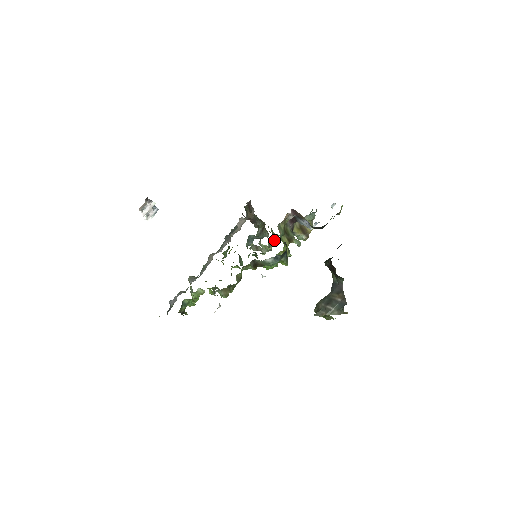
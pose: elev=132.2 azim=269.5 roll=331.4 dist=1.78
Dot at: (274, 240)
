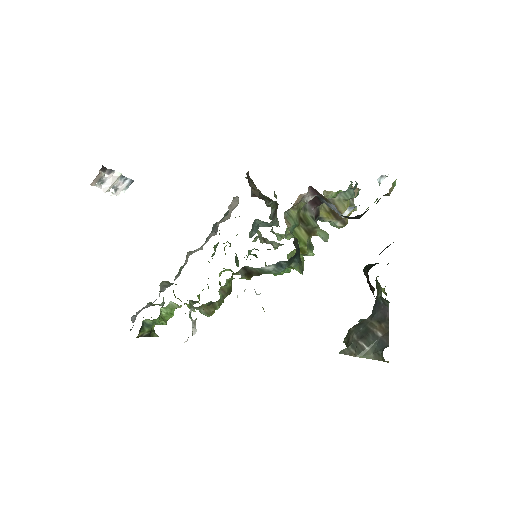
Dot at: occluded
